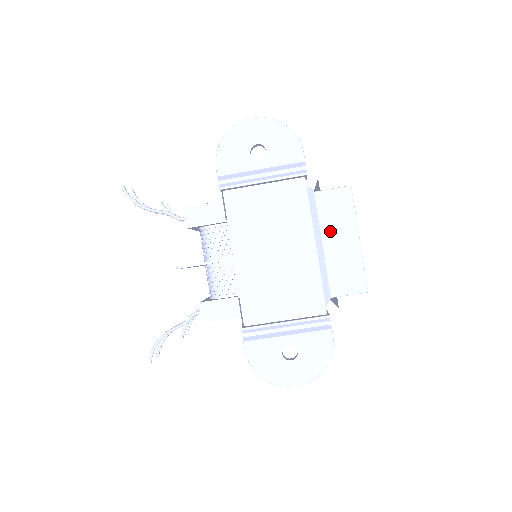
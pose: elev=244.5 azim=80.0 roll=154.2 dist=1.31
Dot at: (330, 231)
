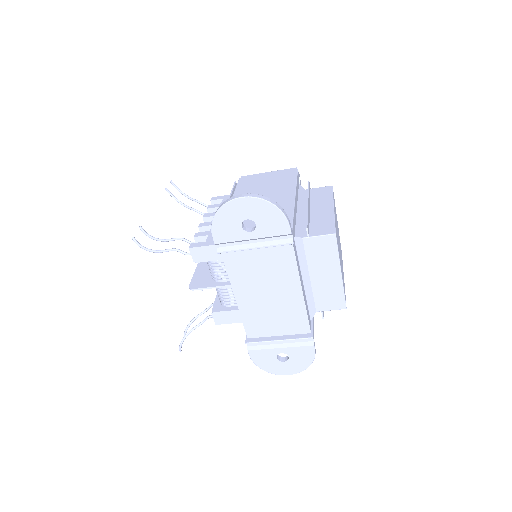
Dot at: (316, 267)
